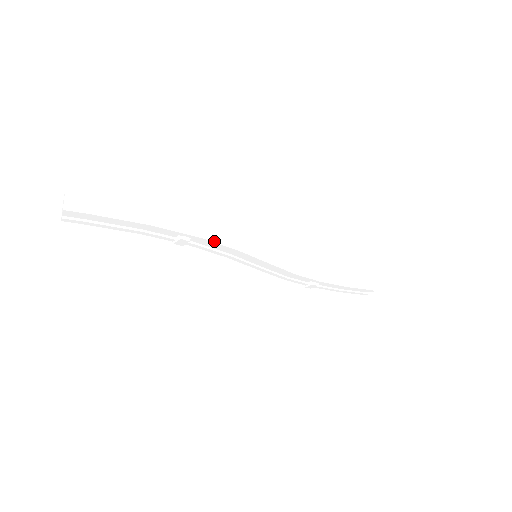
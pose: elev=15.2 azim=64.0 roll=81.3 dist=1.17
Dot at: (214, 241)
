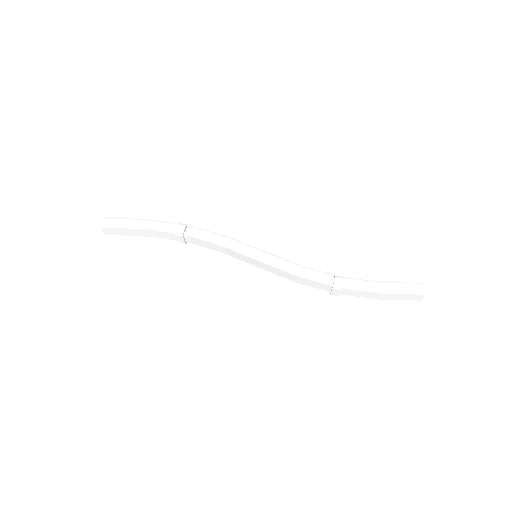
Dot at: (206, 227)
